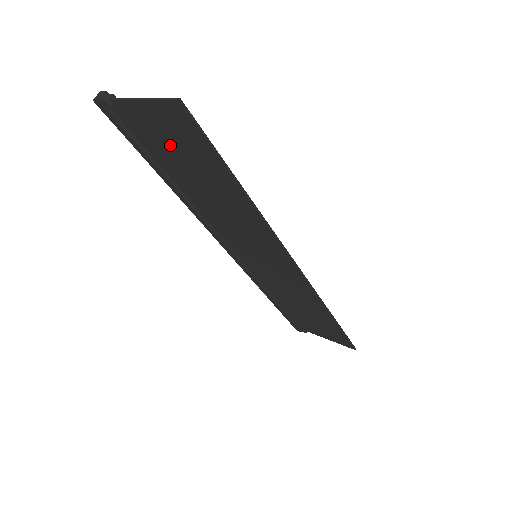
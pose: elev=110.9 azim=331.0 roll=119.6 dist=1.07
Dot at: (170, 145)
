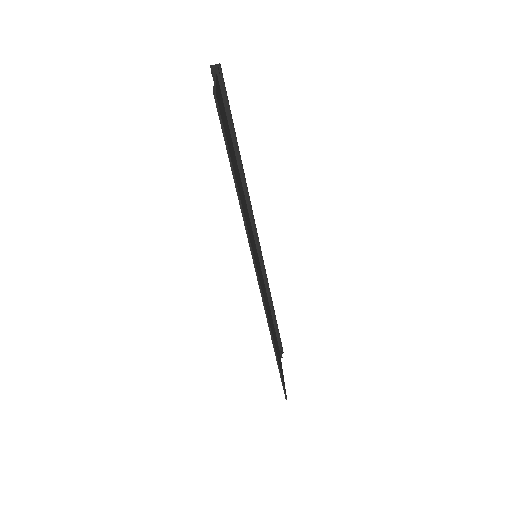
Dot at: occluded
